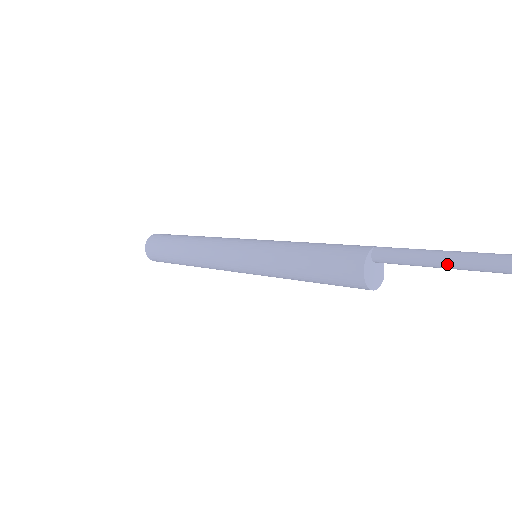
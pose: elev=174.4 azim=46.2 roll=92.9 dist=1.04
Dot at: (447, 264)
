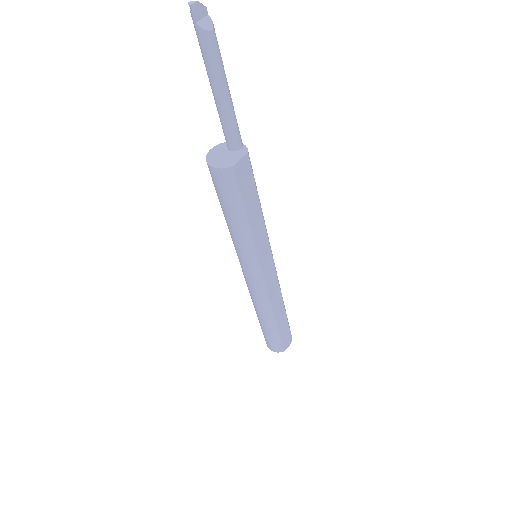
Dot at: (210, 81)
